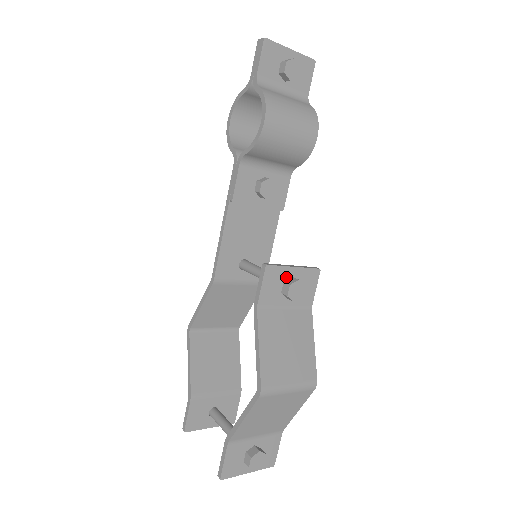
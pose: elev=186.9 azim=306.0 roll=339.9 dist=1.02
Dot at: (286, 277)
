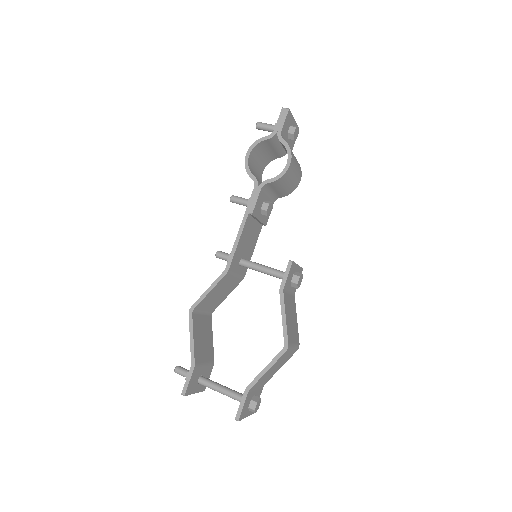
Dot at: (295, 271)
